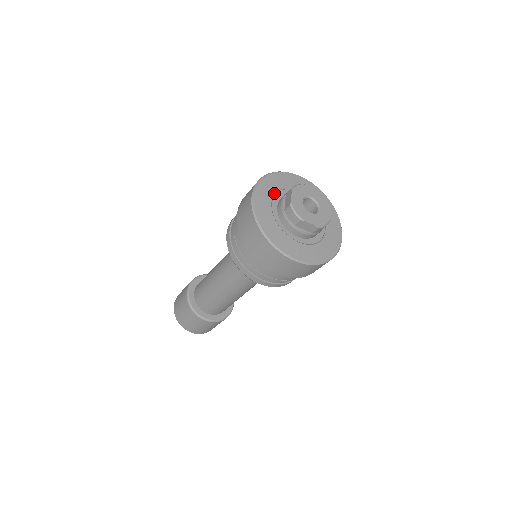
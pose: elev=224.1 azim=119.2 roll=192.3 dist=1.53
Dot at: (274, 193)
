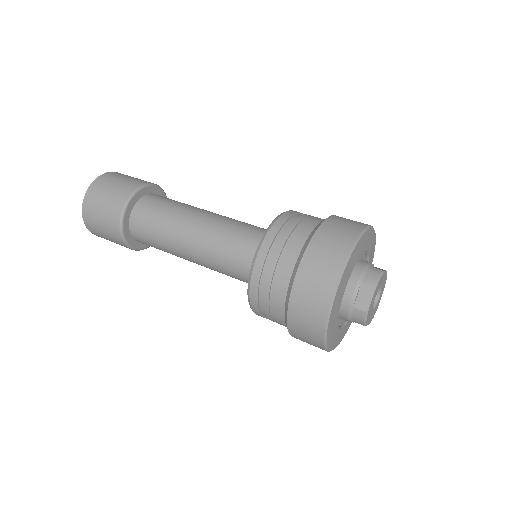
Dot at: occluded
